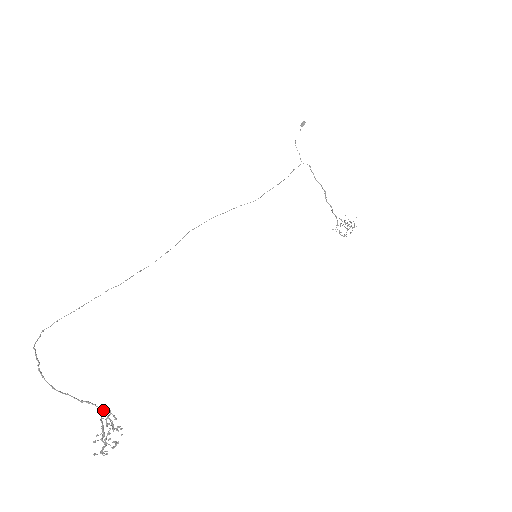
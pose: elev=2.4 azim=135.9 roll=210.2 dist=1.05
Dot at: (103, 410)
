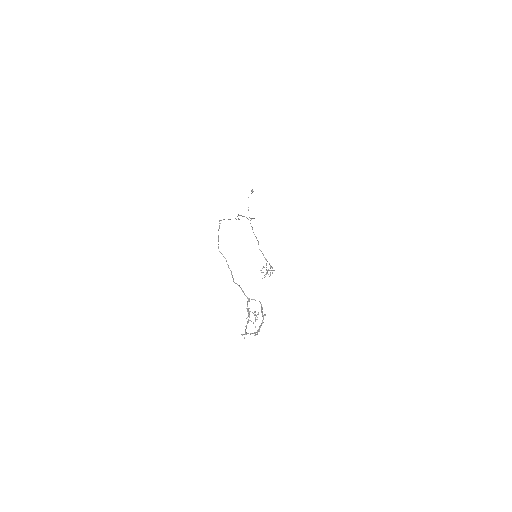
Dot at: (249, 301)
